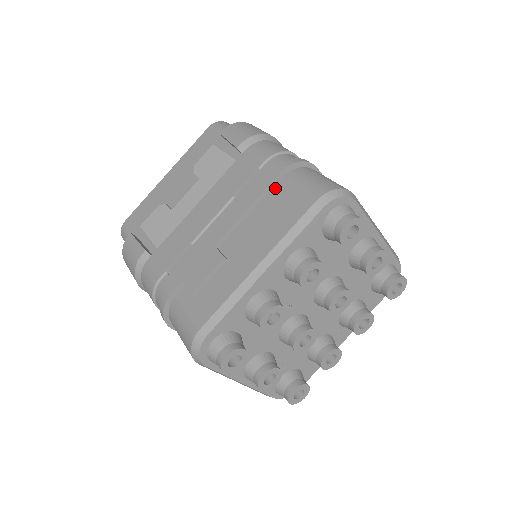
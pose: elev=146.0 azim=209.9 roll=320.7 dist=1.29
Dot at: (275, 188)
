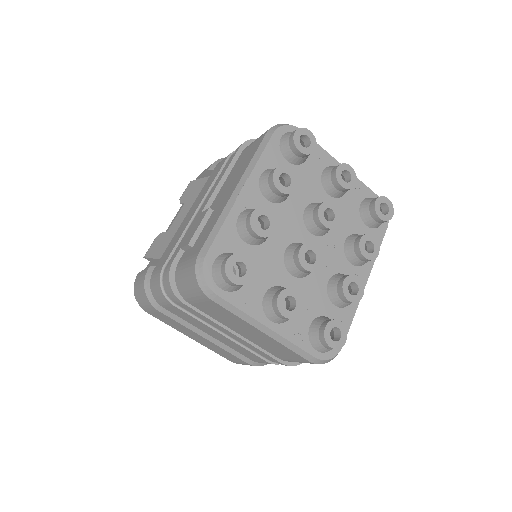
Dot at: (239, 158)
